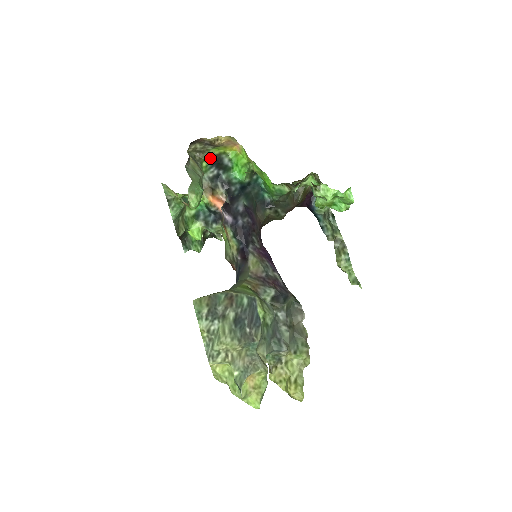
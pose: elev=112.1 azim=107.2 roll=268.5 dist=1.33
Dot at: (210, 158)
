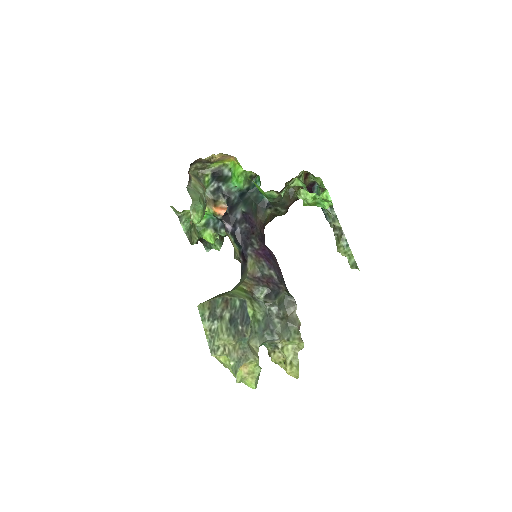
Dot at: (211, 172)
